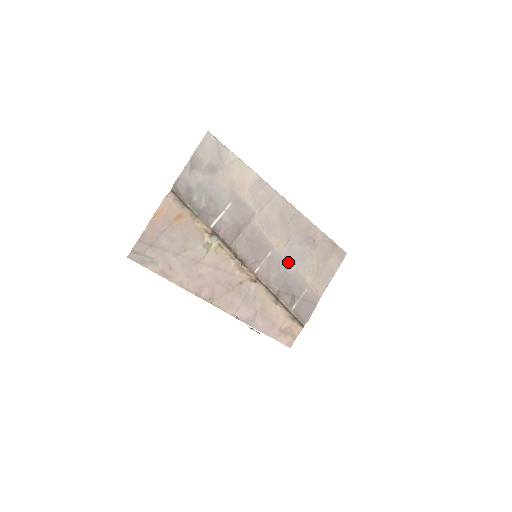
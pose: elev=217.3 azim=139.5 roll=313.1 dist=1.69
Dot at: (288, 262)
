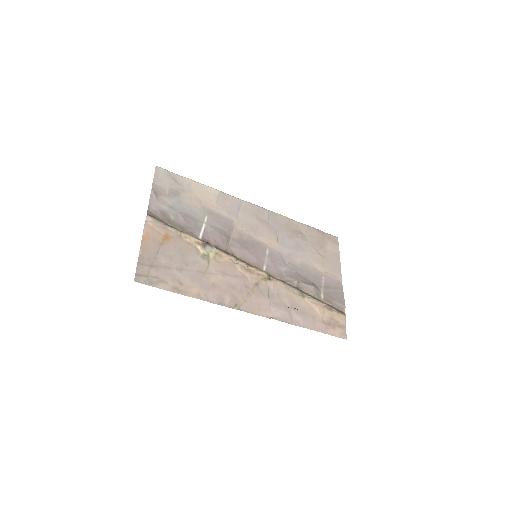
Dot at: (289, 256)
